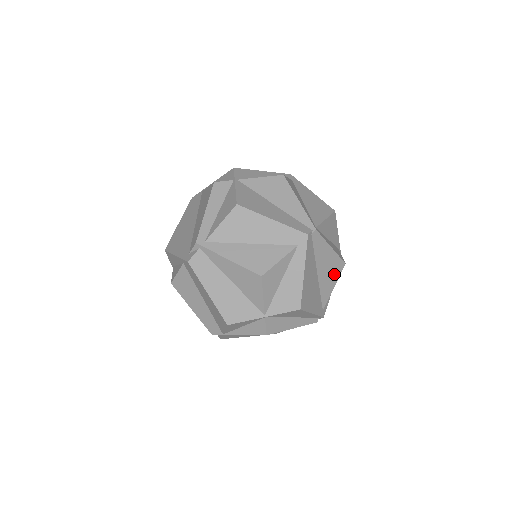
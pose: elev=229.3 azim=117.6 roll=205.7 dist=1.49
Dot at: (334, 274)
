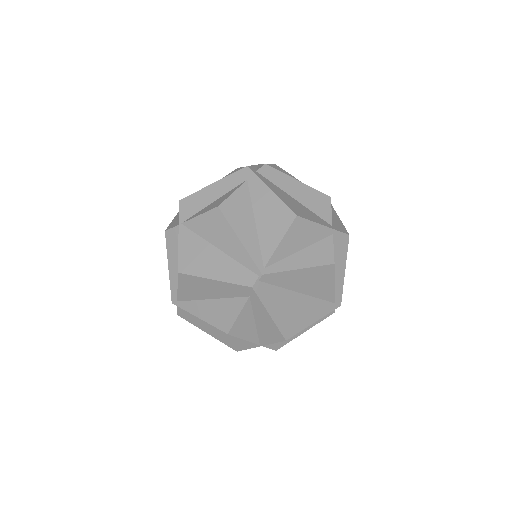
Dot at: (325, 278)
